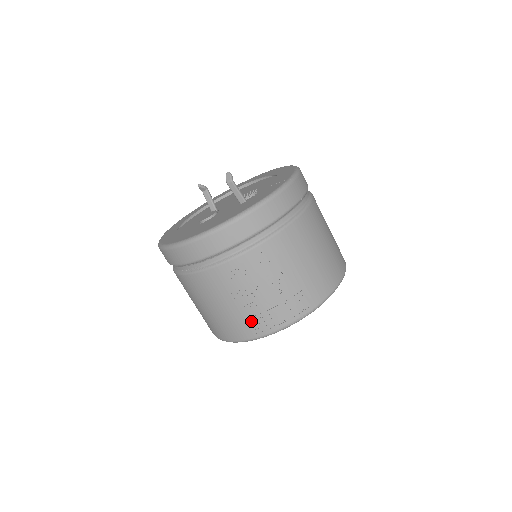
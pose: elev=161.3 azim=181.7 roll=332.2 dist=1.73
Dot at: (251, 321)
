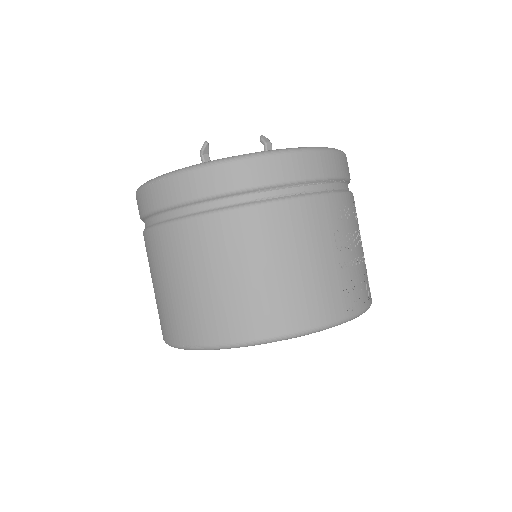
Dot at: (345, 289)
